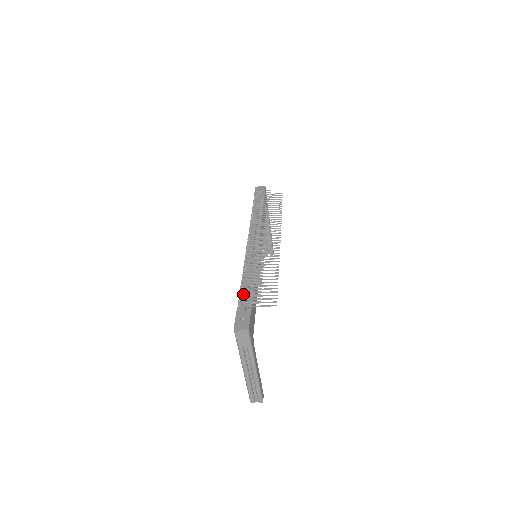
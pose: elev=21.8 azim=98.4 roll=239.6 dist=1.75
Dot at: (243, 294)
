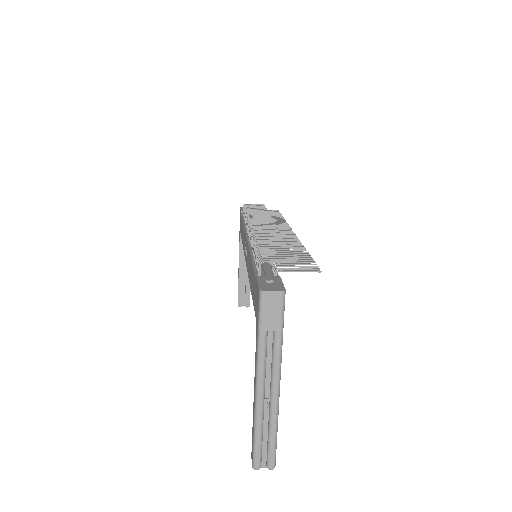
Dot at: occluded
